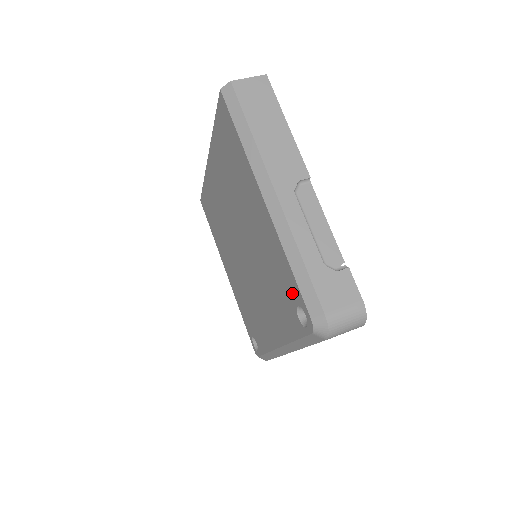
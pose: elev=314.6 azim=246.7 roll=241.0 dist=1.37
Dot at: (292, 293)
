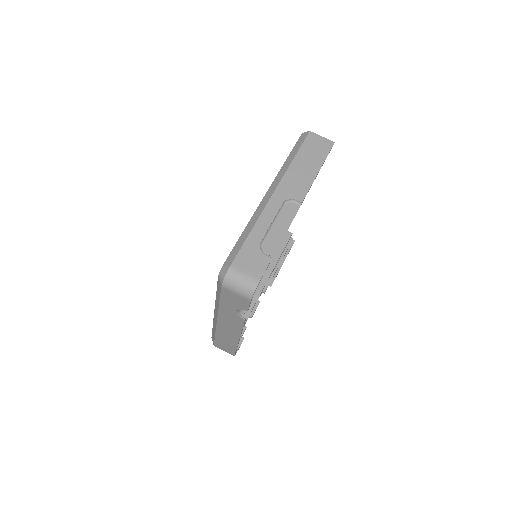
Dot at: occluded
